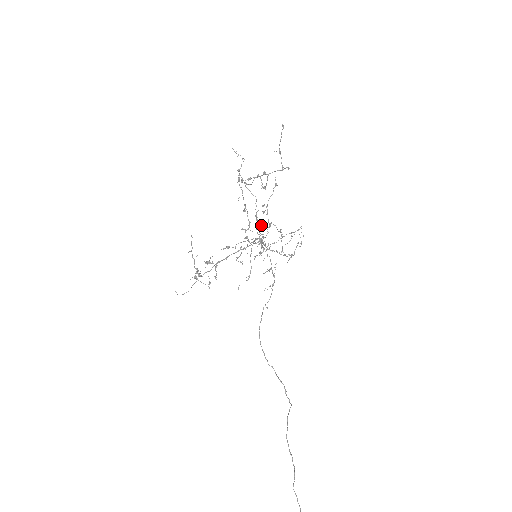
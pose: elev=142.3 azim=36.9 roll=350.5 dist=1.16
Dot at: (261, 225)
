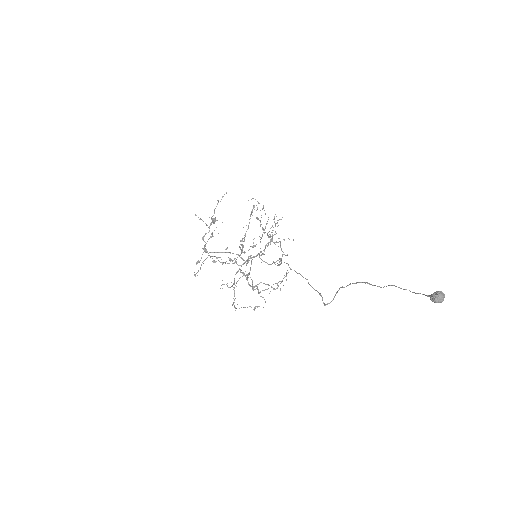
Dot at: (280, 219)
